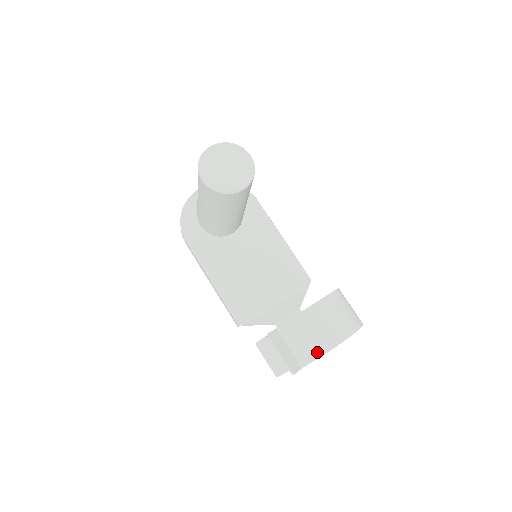
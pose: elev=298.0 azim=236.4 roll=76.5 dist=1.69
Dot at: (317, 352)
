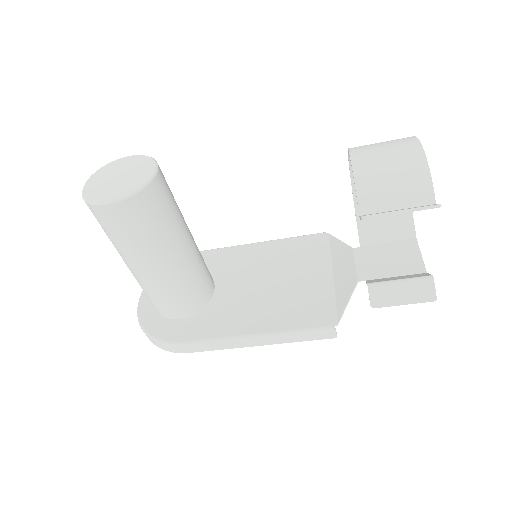
Dot at: (420, 171)
